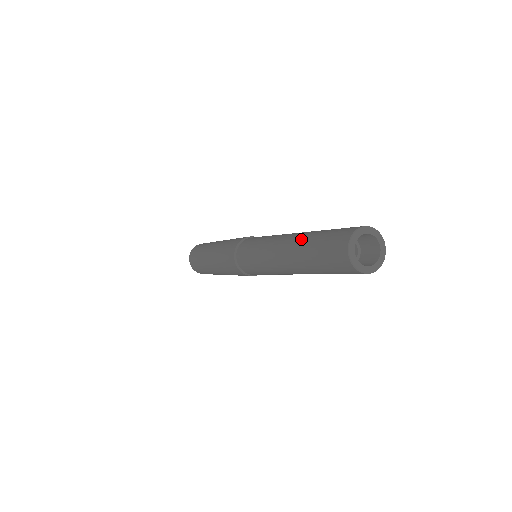
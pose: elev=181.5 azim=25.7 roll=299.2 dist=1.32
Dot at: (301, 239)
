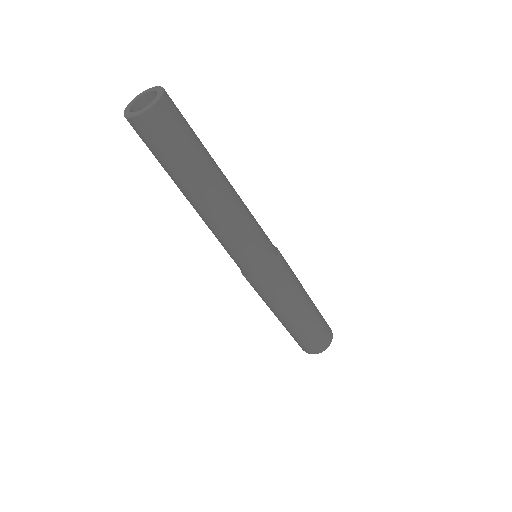
Dot at: occluded
